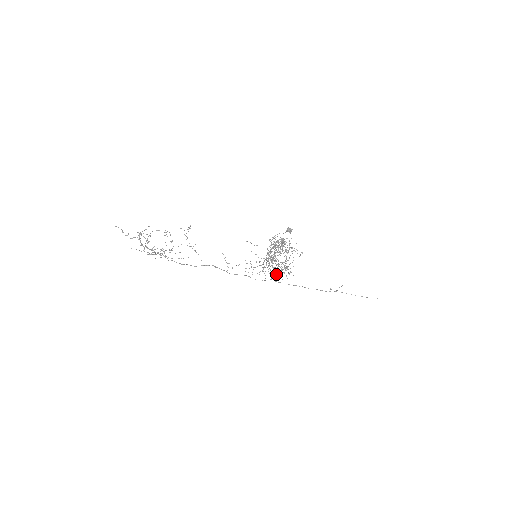
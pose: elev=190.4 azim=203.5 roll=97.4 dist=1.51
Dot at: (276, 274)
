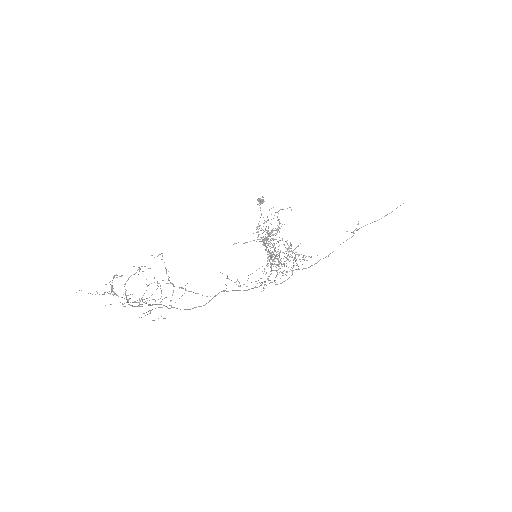
Dot at: (293, 266)
